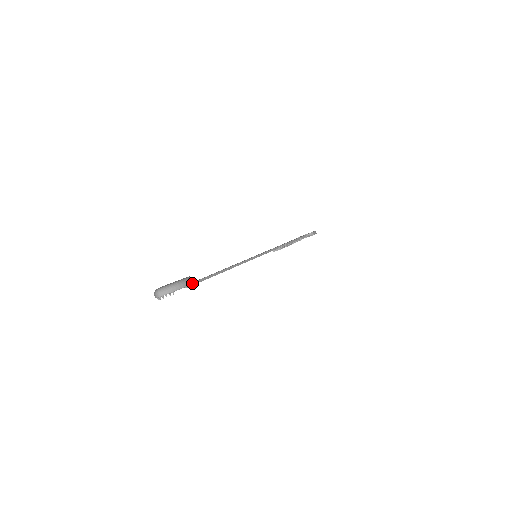
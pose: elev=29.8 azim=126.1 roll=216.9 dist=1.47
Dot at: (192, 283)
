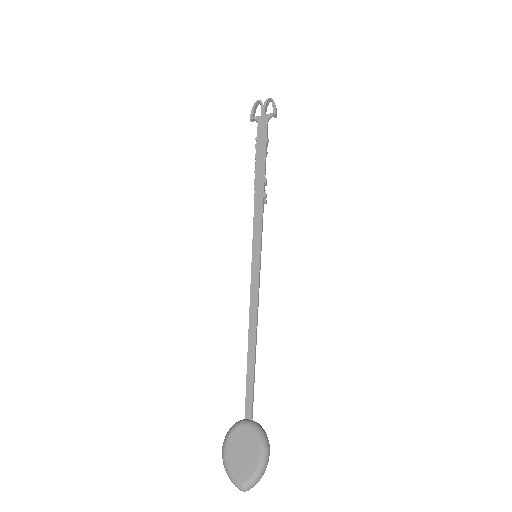
Dot at: (269, 447)
